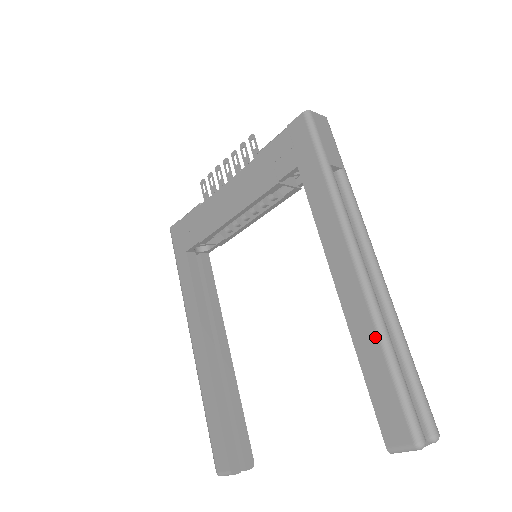
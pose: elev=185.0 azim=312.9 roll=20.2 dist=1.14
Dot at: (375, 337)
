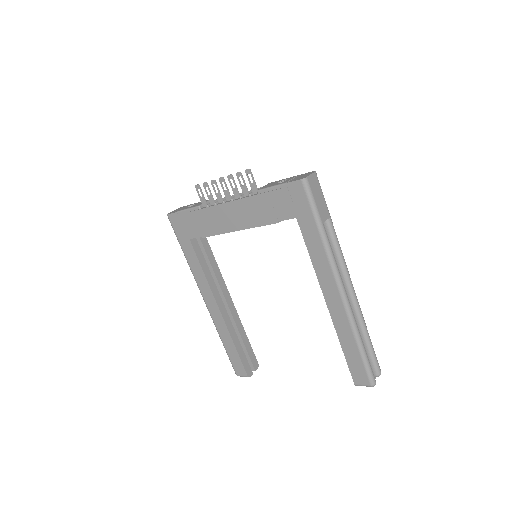
Dot at: (352, 336)
